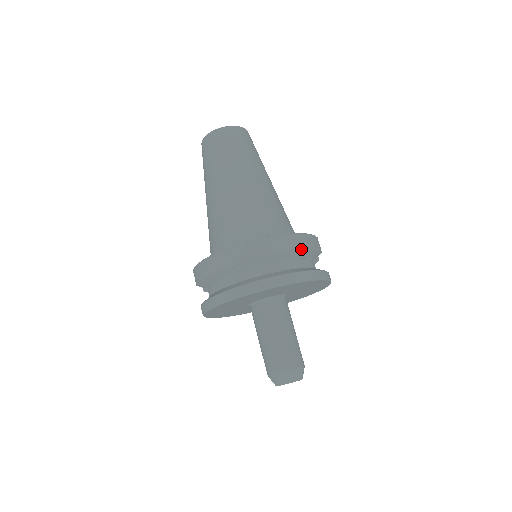
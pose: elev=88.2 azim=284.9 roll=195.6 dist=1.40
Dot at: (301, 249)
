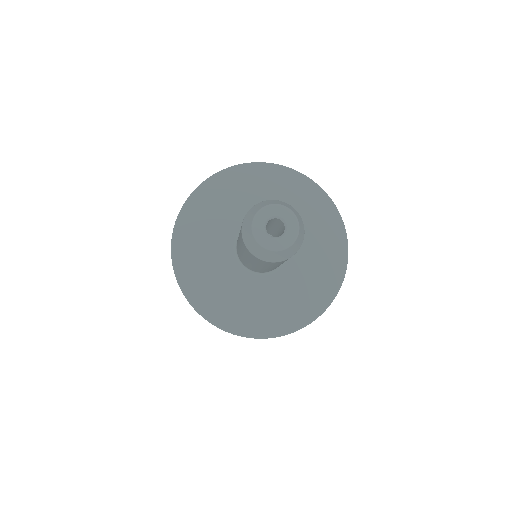
Dot at: occluded
